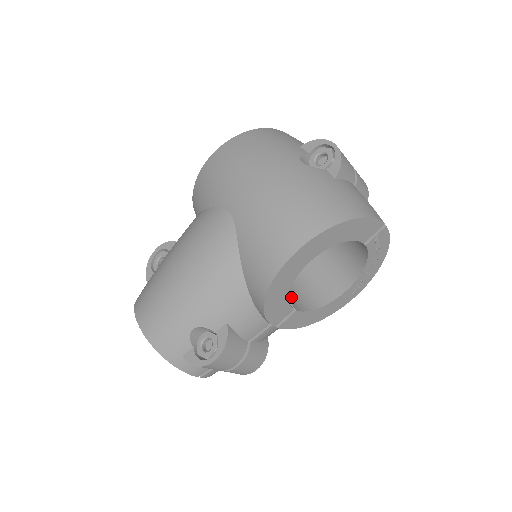
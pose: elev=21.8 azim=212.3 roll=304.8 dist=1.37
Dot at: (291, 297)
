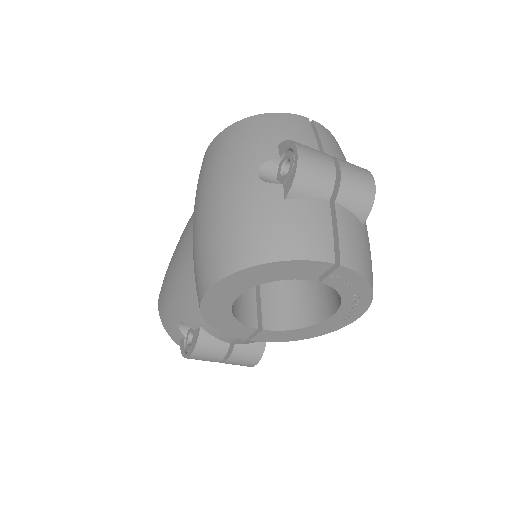
Dot at: (271, 311)
